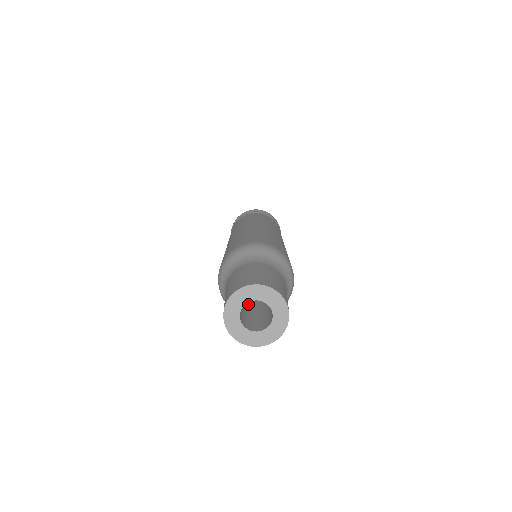
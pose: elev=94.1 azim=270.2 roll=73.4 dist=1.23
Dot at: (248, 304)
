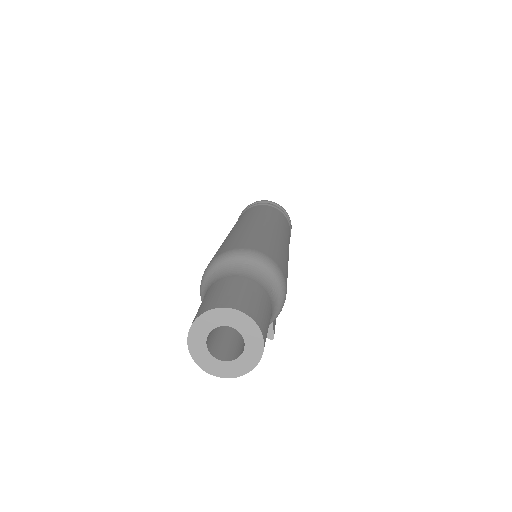
Dot at: occluded
